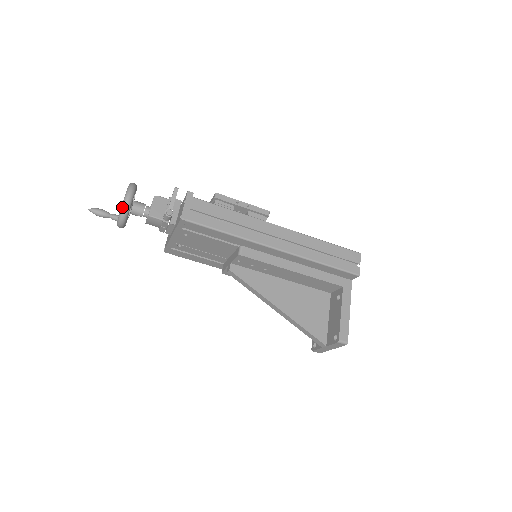
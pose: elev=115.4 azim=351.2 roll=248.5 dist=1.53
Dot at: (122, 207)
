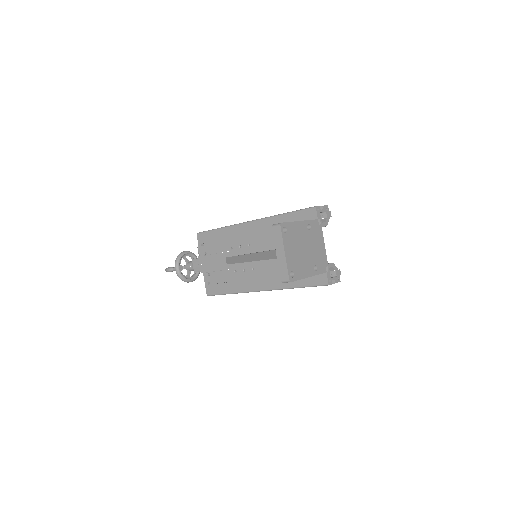
Dot at: (178, 256)
